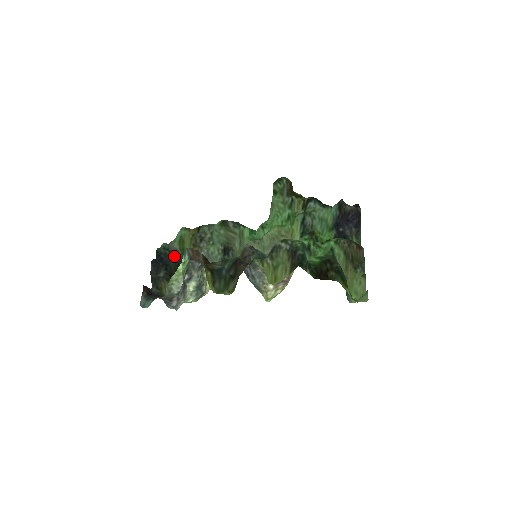
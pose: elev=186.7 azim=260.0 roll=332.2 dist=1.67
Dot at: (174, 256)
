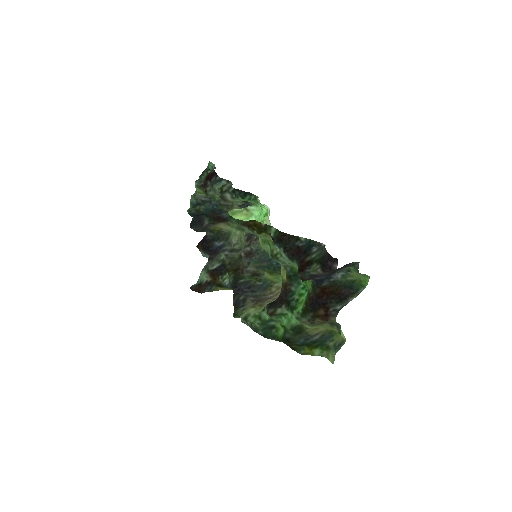
Dot at: (205, 208)
